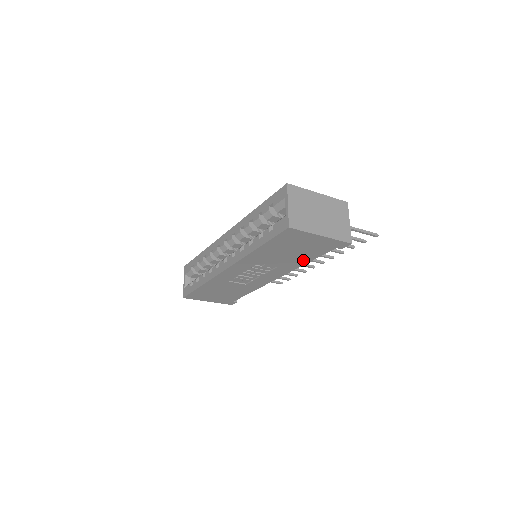
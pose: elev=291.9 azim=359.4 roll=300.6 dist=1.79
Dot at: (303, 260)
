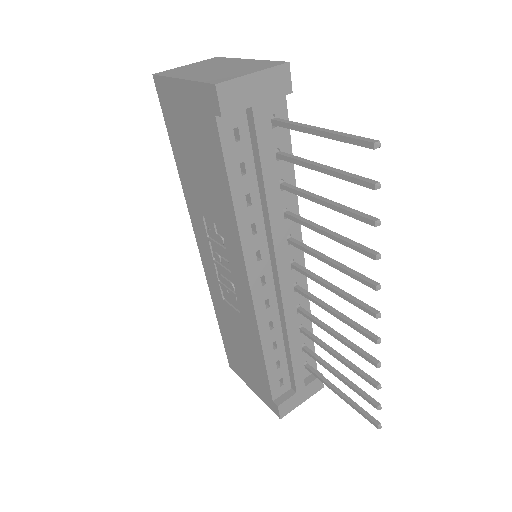
Dot at: (223, 190)
